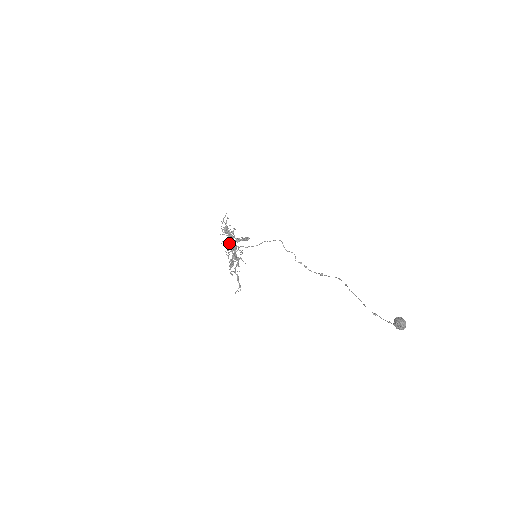
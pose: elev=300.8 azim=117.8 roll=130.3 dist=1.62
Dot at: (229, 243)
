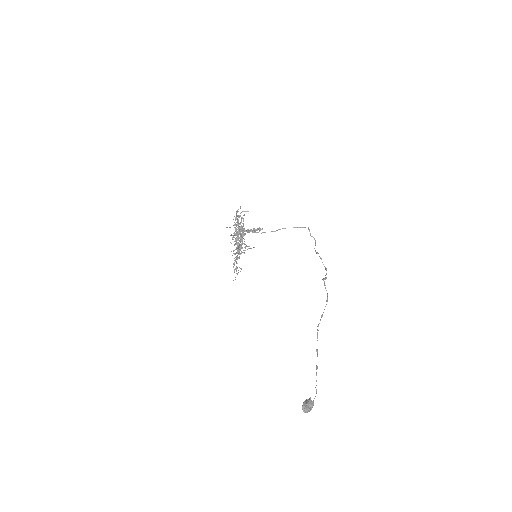
Dot at: occluded
